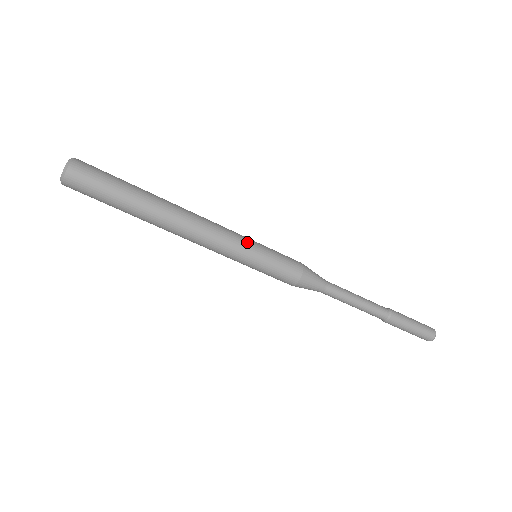
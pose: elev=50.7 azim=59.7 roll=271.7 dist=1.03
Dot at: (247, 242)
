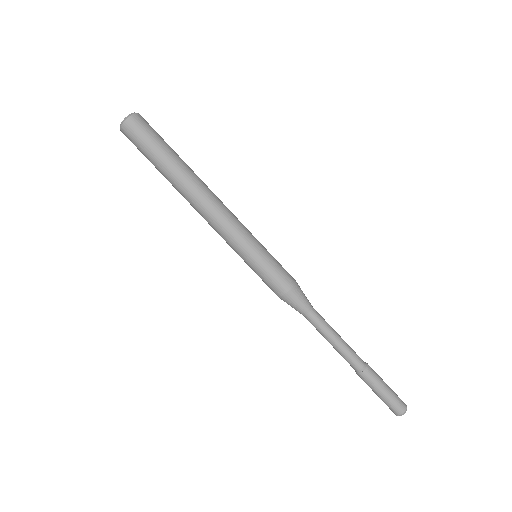
Dot at: (252, 238)
